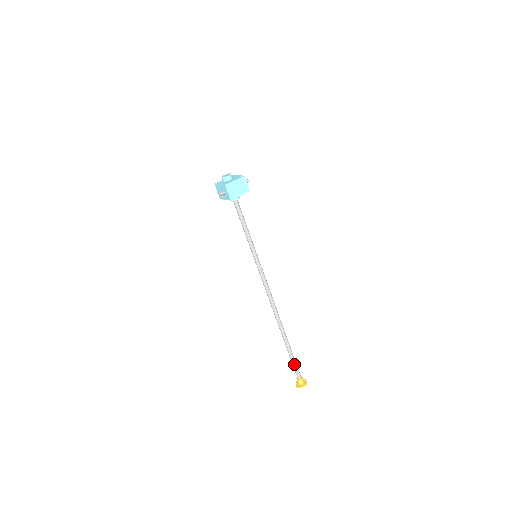
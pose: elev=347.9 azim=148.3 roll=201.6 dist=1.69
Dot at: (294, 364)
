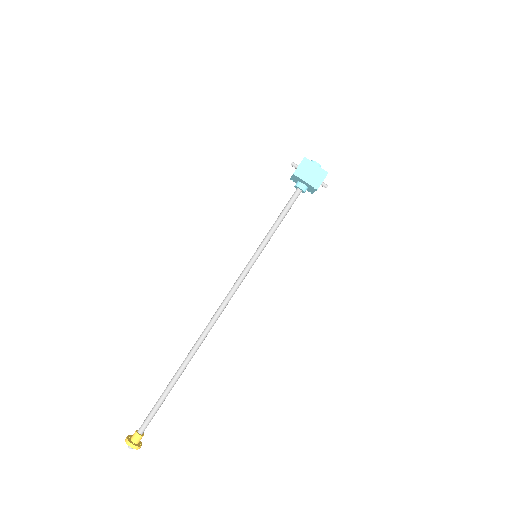
Dot at: (154, 408)
